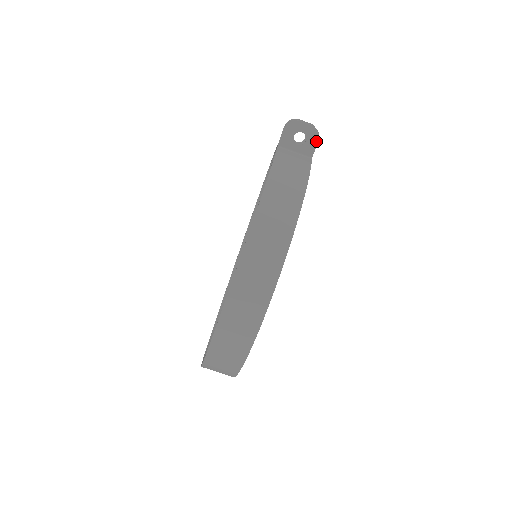
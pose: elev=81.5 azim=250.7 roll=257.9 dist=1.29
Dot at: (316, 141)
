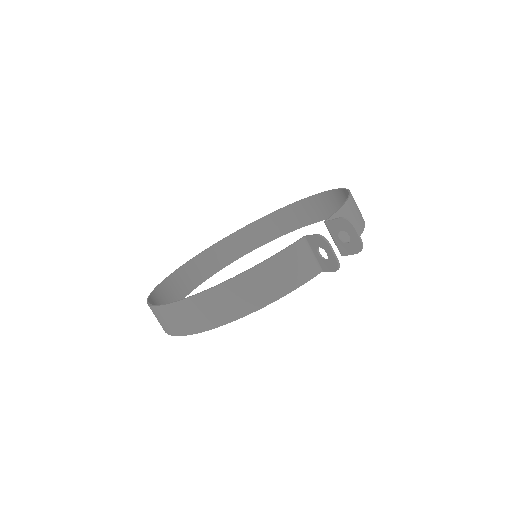
Dot at: (333, 269)
